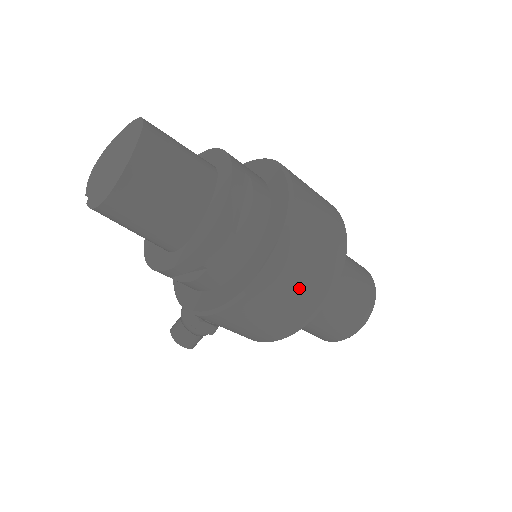
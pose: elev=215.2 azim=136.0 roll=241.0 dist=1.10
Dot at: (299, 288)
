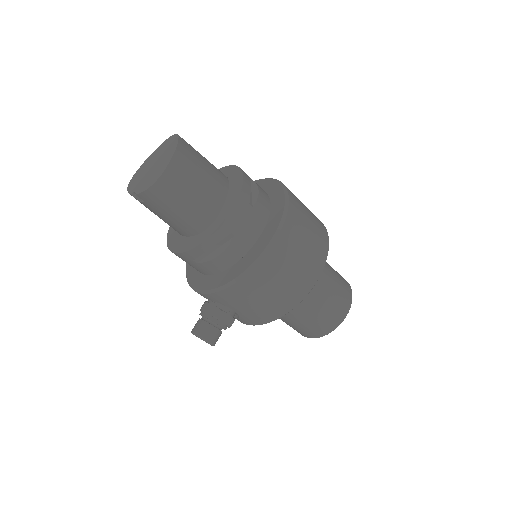
Dot at: (304, 250)
